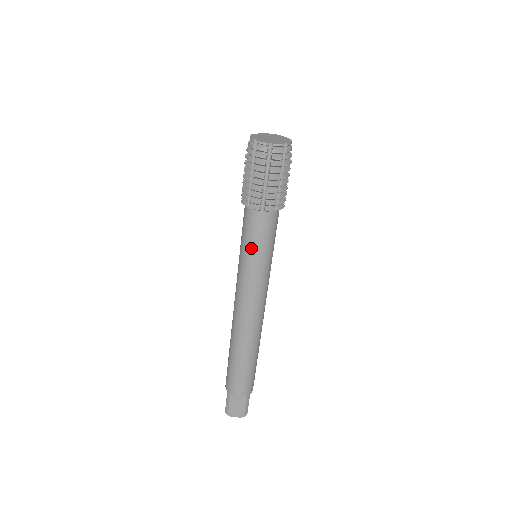
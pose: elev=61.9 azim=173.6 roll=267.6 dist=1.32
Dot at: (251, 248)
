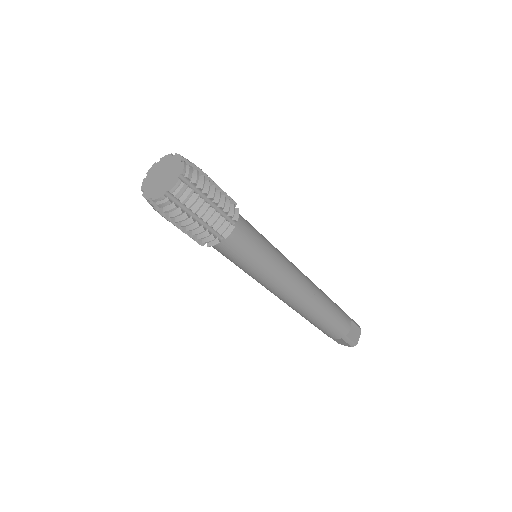
Dot at: occluded
